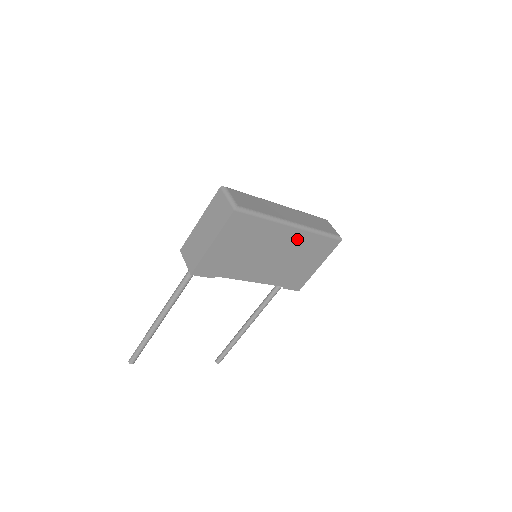
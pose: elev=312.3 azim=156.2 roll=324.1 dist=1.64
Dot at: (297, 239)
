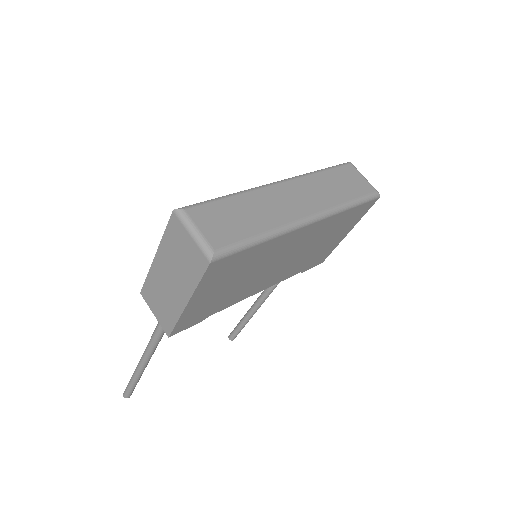
Dot at: (316, 230)
